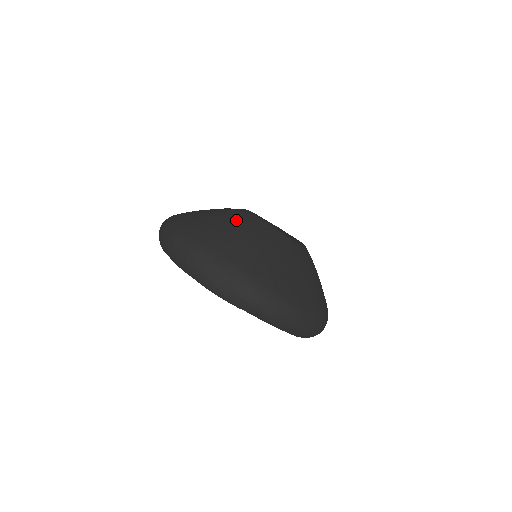
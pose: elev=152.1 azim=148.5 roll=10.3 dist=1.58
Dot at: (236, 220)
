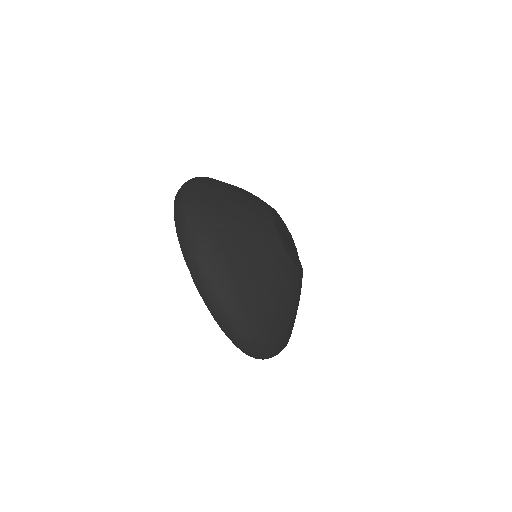
Dot at: (291, 293)
